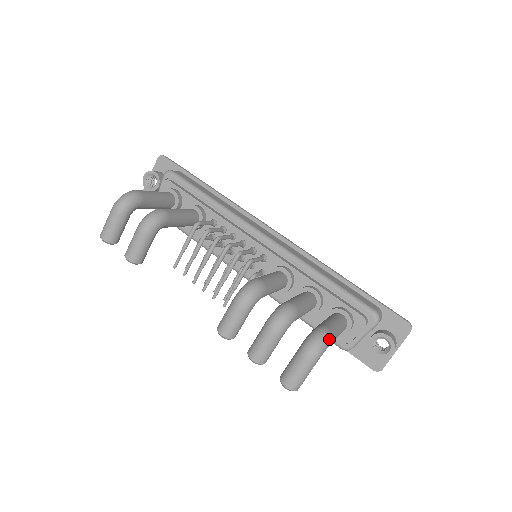
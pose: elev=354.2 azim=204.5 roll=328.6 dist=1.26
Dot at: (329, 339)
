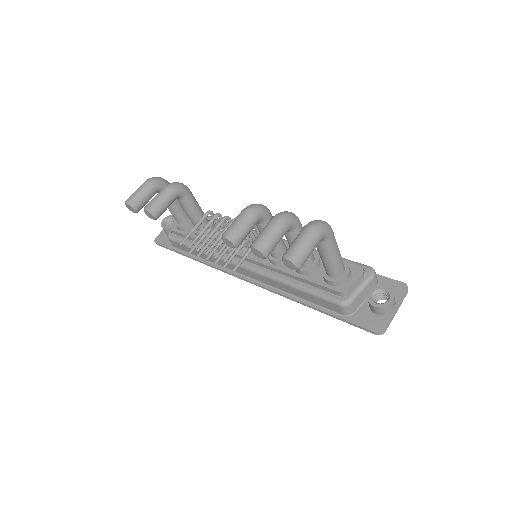
Dot at: (330, 227)
